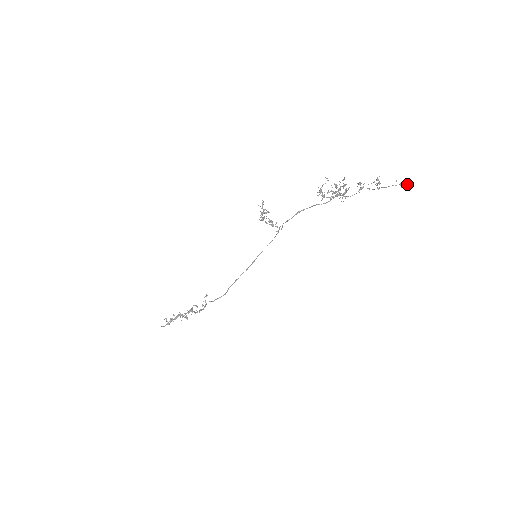
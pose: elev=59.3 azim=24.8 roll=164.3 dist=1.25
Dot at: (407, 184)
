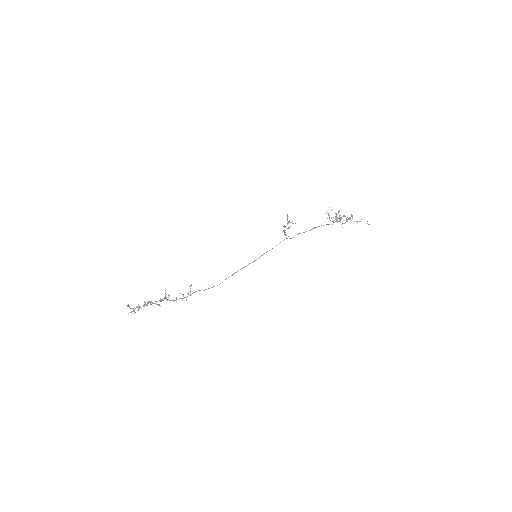
Dot at: occluded
